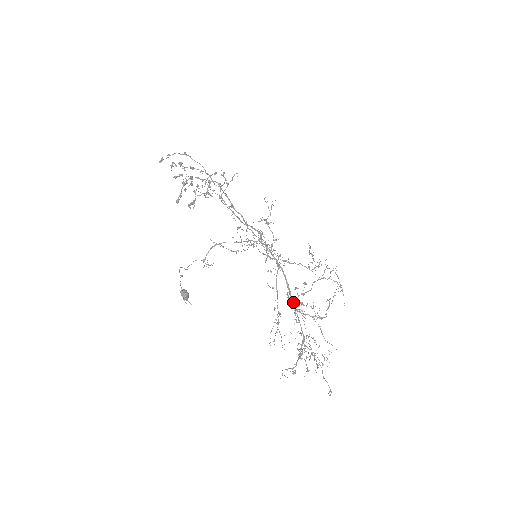
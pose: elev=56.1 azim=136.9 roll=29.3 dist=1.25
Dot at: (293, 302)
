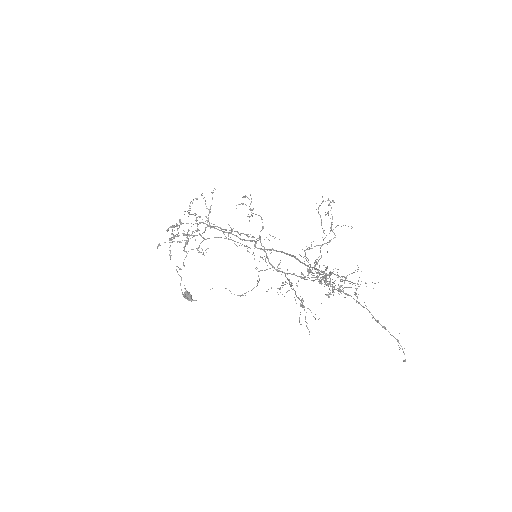
Dot at: occluded
